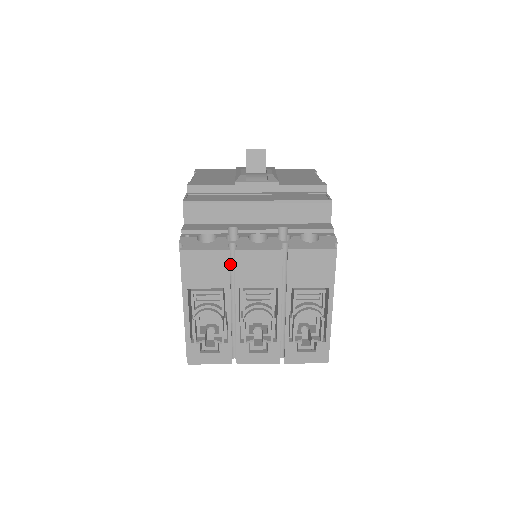
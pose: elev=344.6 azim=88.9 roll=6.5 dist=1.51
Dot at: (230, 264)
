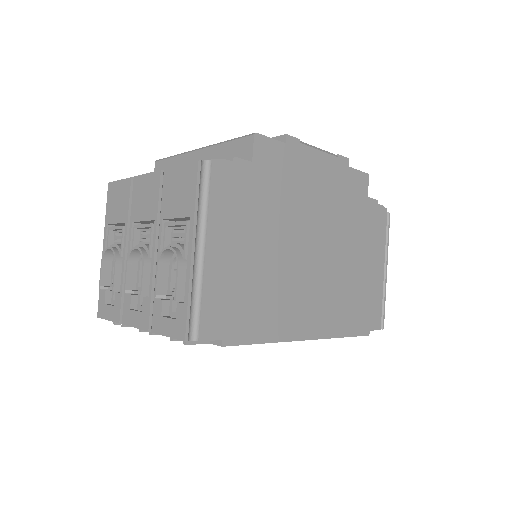
Dot at: occluded
